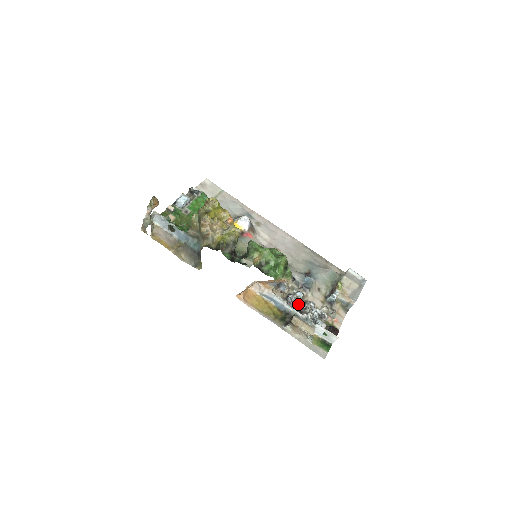
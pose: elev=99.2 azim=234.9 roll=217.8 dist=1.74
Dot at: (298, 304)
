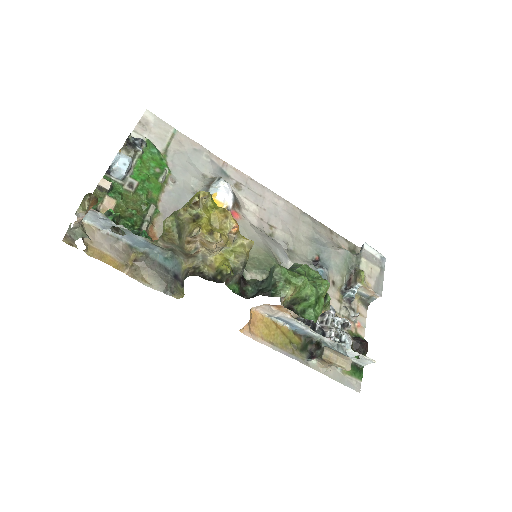
Dot at: occluded
